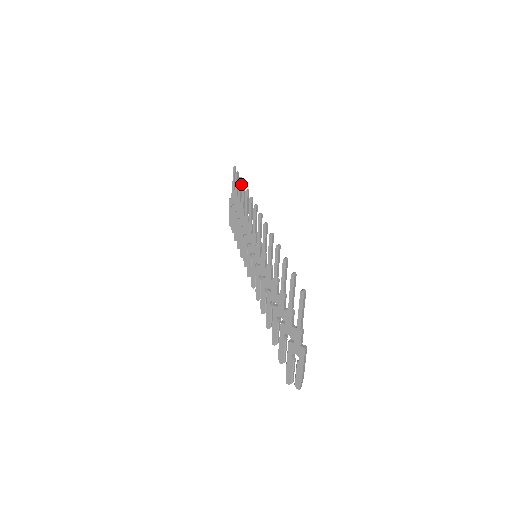
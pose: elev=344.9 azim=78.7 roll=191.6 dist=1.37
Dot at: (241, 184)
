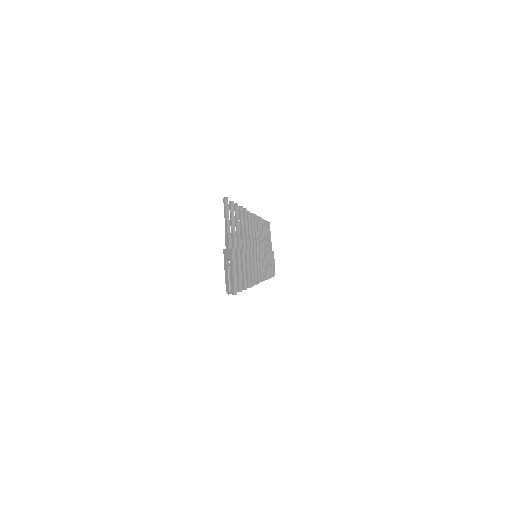
Dot at: (266, 226)
